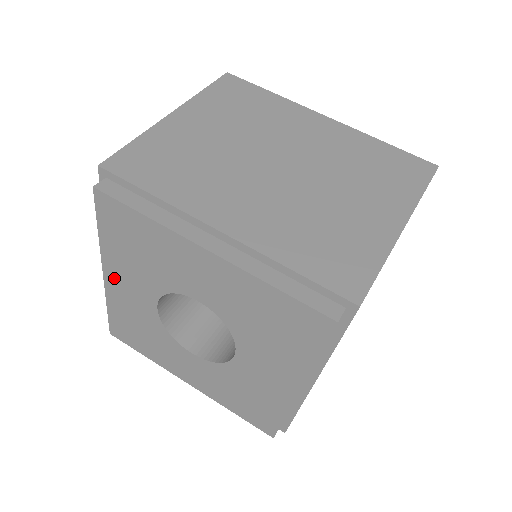
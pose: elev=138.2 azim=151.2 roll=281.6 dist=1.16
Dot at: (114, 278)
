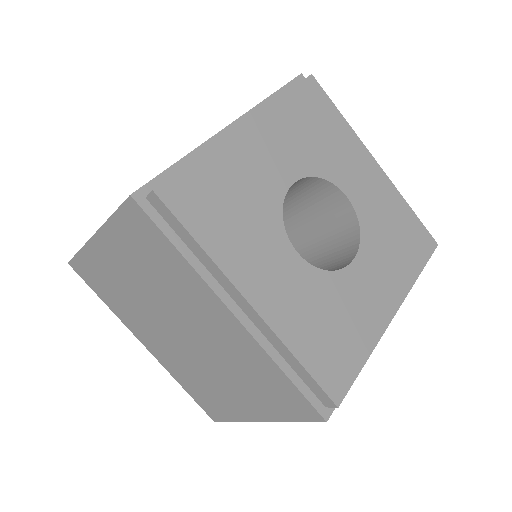
Dot at: (258, 134)
